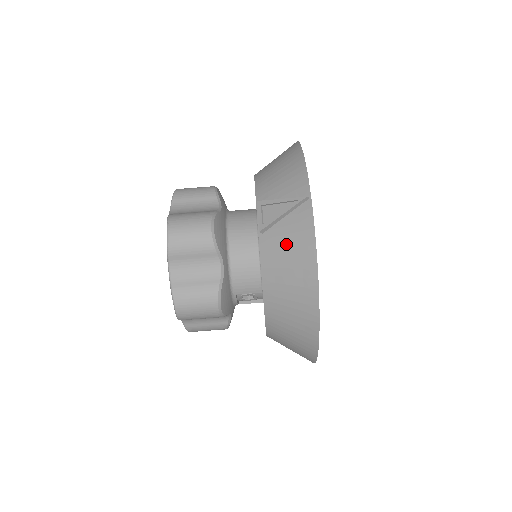
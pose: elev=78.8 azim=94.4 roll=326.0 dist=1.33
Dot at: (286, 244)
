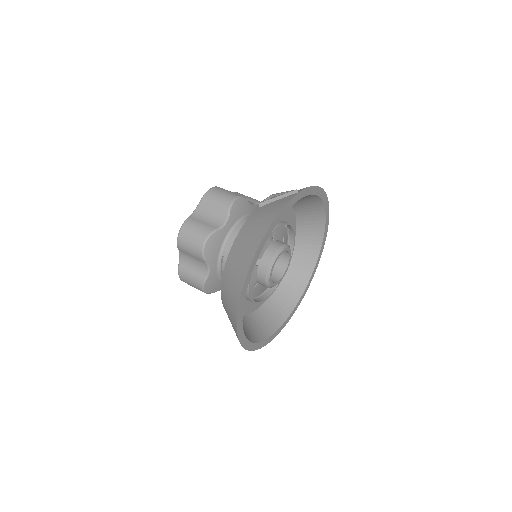
Dot at: (267, 211)
